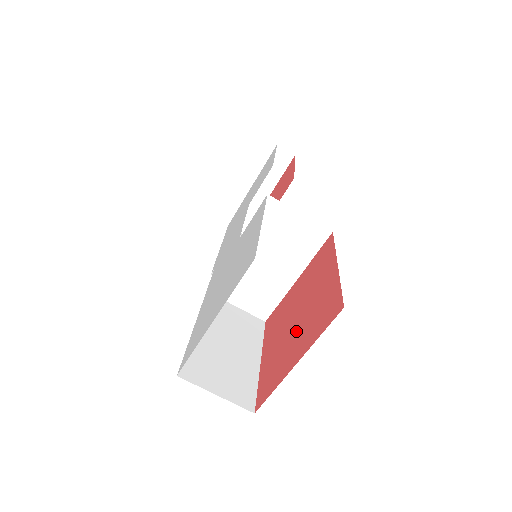
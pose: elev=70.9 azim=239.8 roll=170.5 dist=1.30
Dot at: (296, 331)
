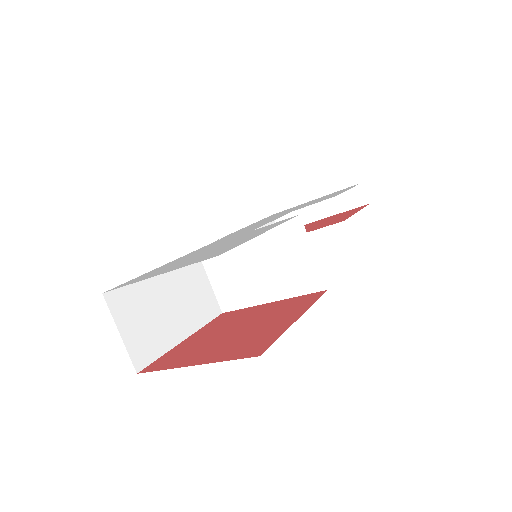
Dot at: (223, 341)
